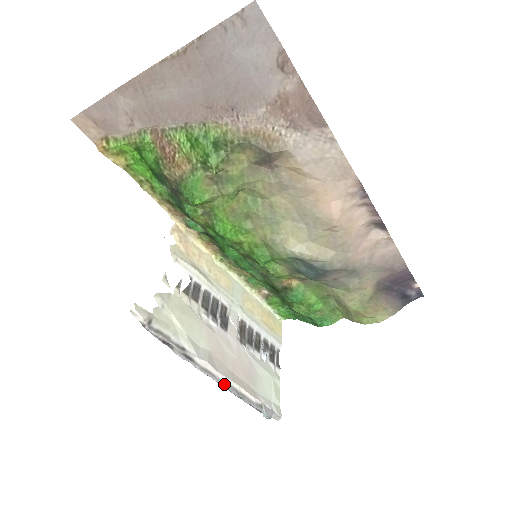
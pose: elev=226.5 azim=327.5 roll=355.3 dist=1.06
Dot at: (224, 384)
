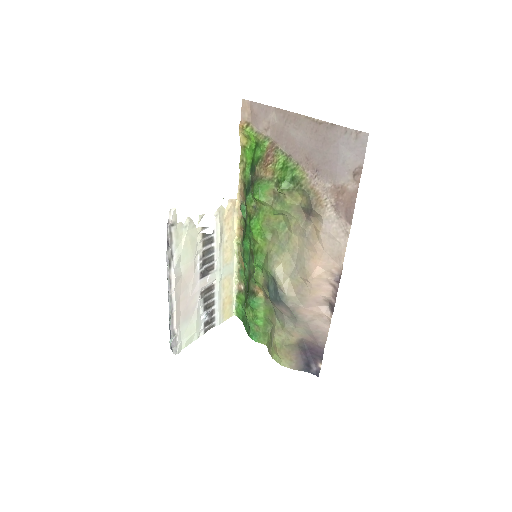
Dot at: (170, 299)
